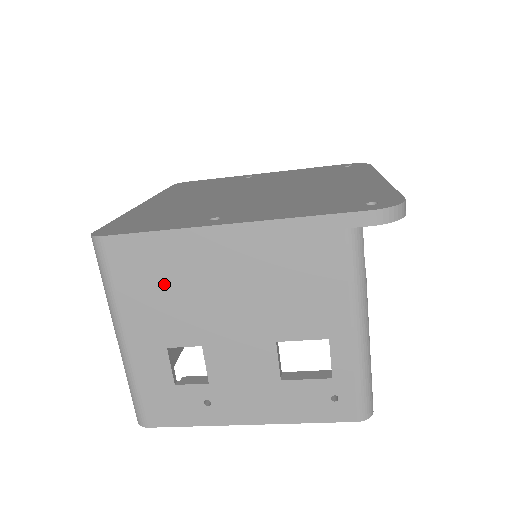
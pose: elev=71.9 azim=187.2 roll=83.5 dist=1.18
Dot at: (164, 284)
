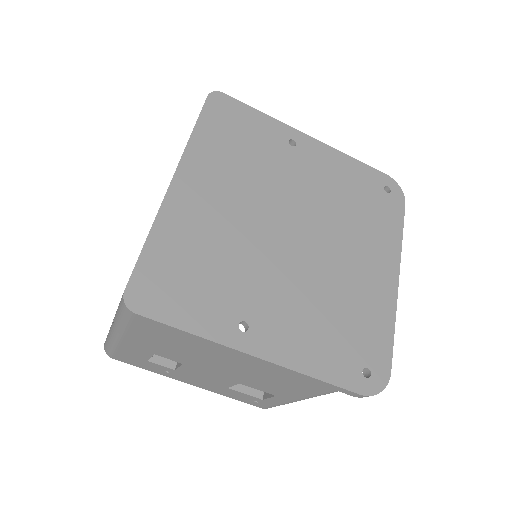
Dot at: (175, 344)
